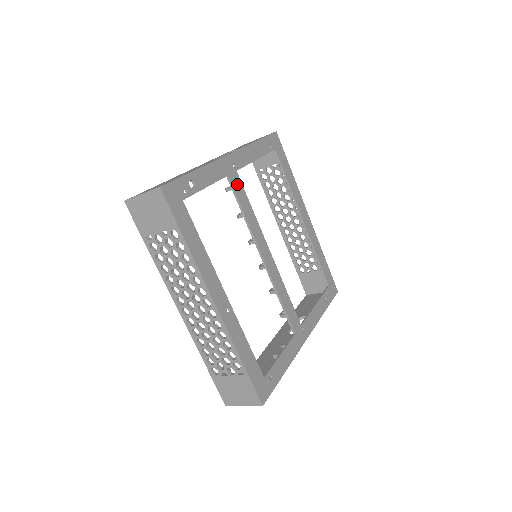
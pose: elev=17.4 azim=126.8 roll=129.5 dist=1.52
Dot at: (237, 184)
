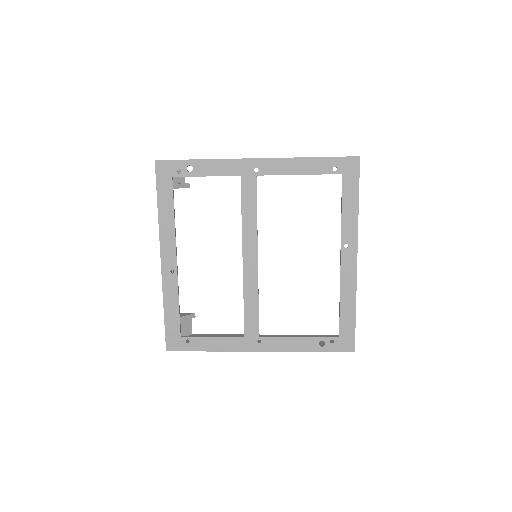
Dot at: (249, 187)
